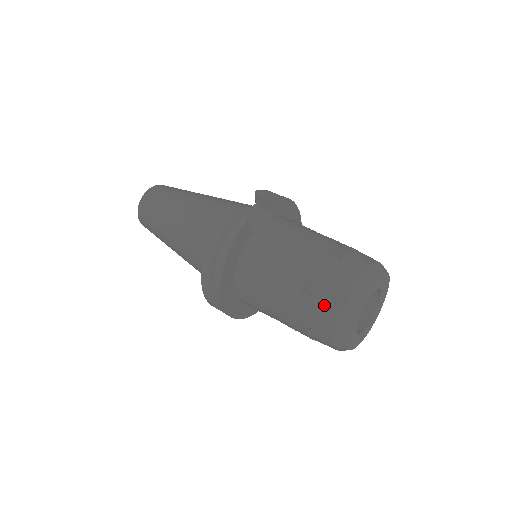
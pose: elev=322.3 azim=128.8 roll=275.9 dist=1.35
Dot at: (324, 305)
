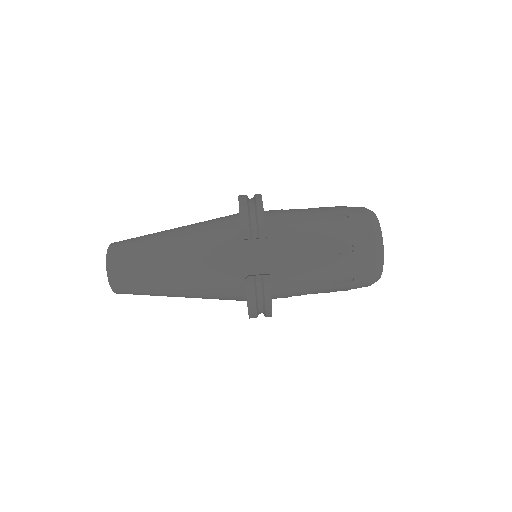
Dot at: (359, 283)
